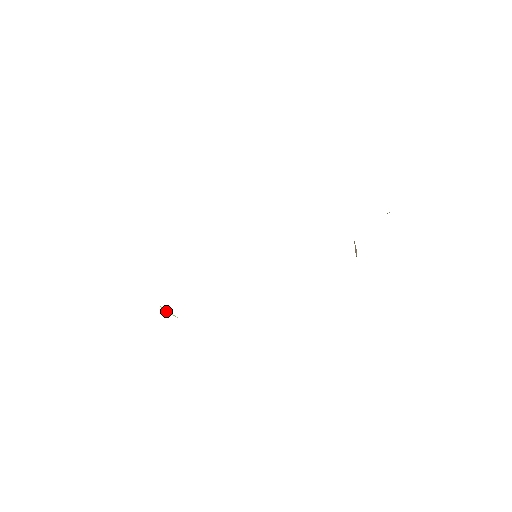
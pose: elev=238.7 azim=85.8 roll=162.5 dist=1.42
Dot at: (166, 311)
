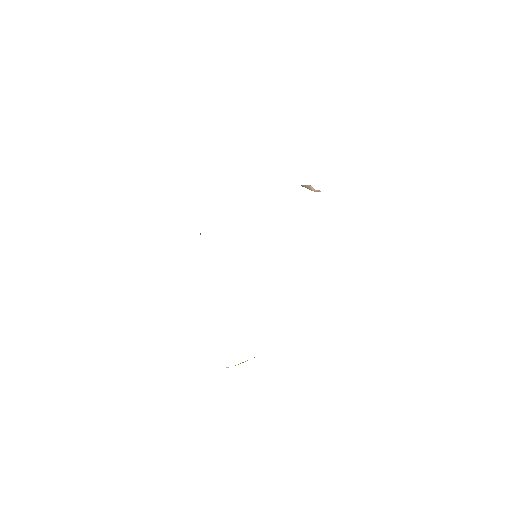
Dot at: occluded
